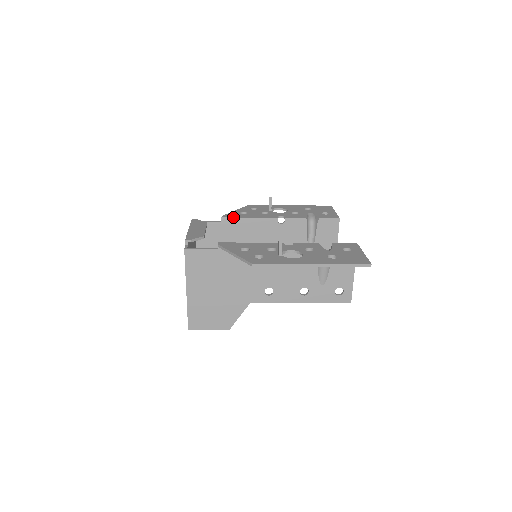
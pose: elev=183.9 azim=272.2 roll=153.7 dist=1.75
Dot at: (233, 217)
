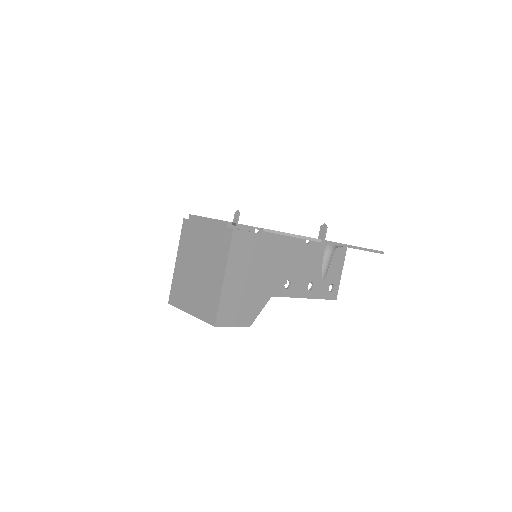
Dot at: occluded
